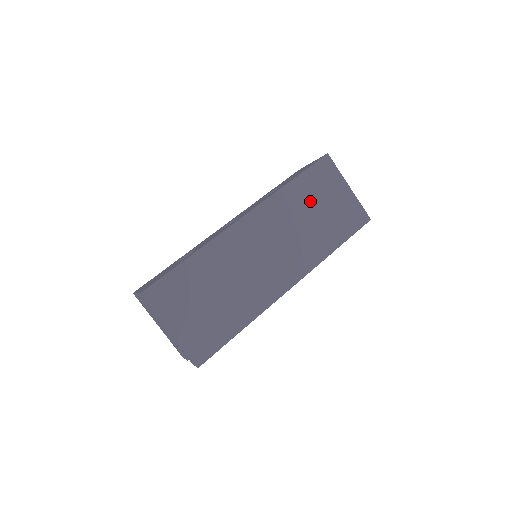
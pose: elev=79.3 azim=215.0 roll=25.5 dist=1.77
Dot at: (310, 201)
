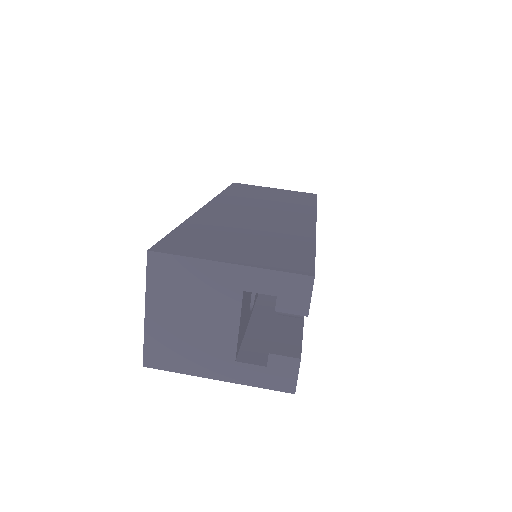
Dot at: (254, 195)
